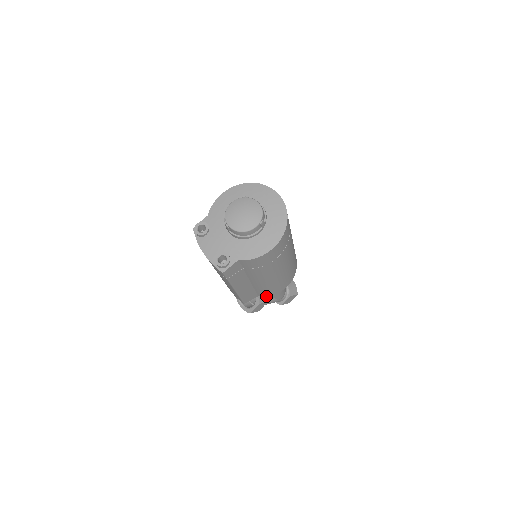
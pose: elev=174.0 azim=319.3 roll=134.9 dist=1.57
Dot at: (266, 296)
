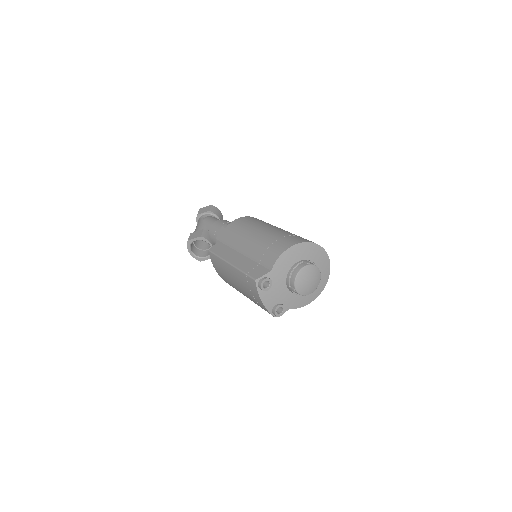
Dot at: occluded
